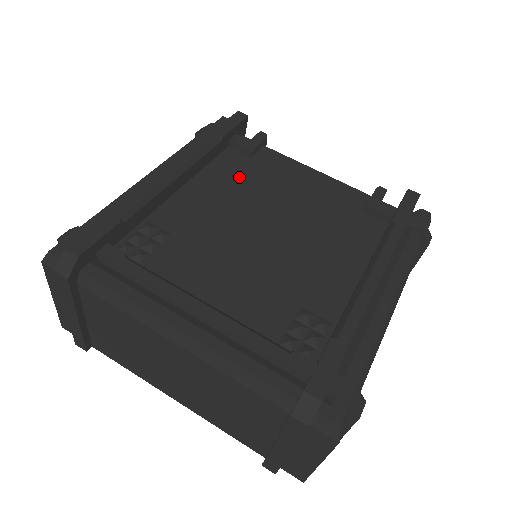
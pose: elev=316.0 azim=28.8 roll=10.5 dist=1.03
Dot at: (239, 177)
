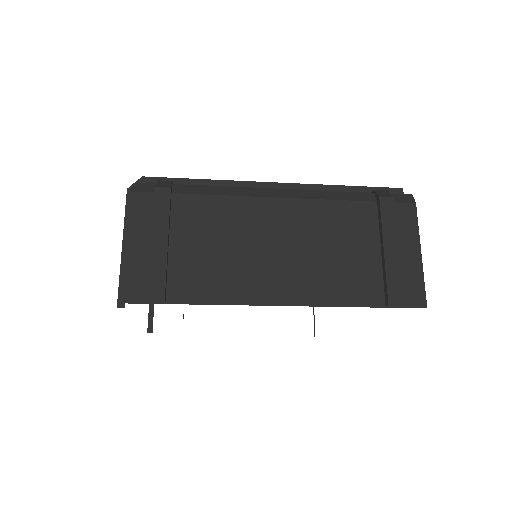
Dot at: occluded
